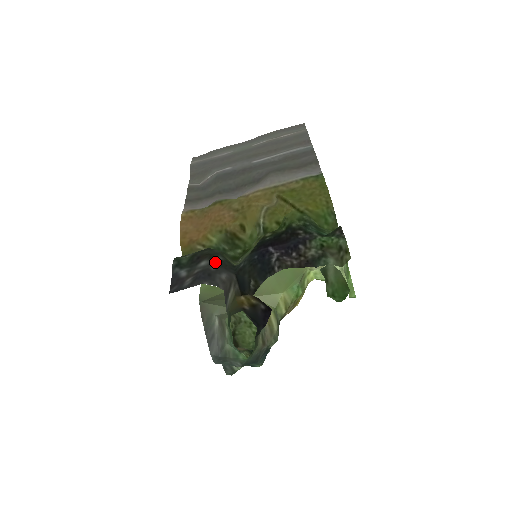
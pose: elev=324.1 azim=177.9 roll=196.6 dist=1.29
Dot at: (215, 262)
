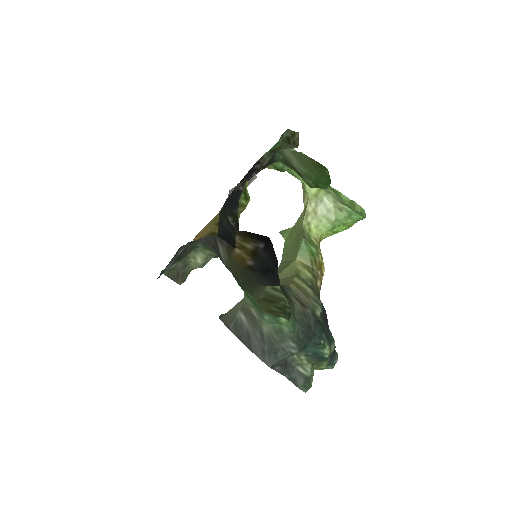
Dot at: (195, 240)
